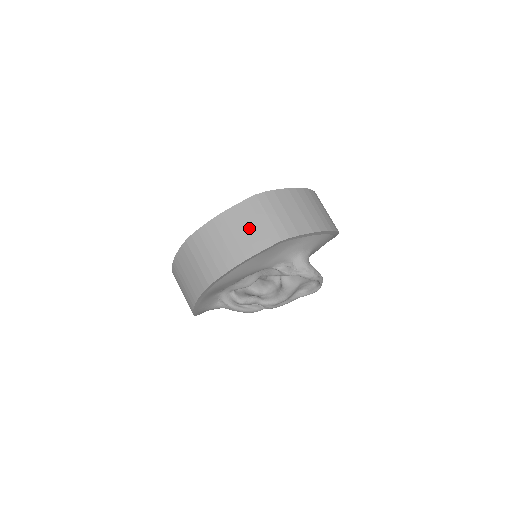
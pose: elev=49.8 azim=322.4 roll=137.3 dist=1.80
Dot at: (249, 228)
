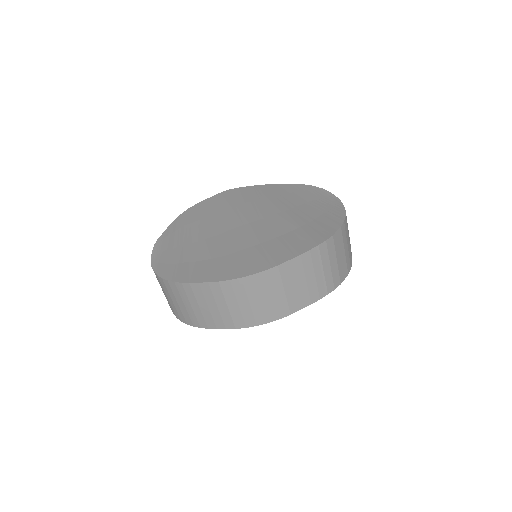
Dot at: (302, 283)
